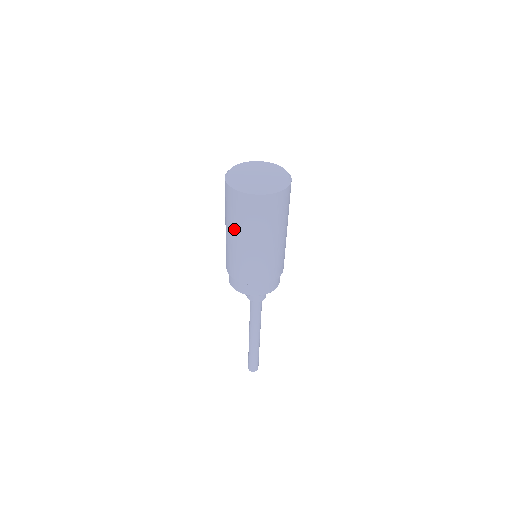
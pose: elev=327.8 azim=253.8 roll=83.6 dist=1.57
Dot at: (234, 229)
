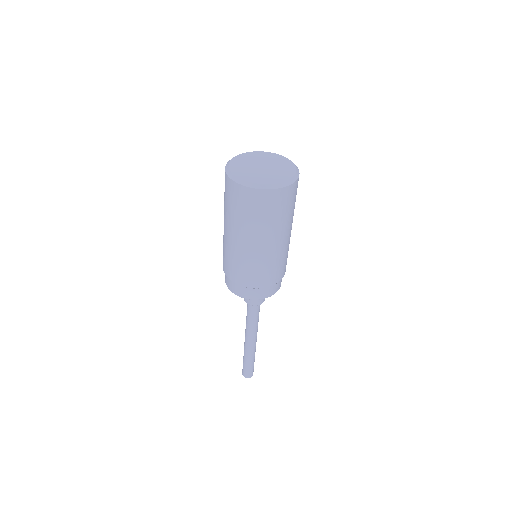
Dot at: (235, 228)
